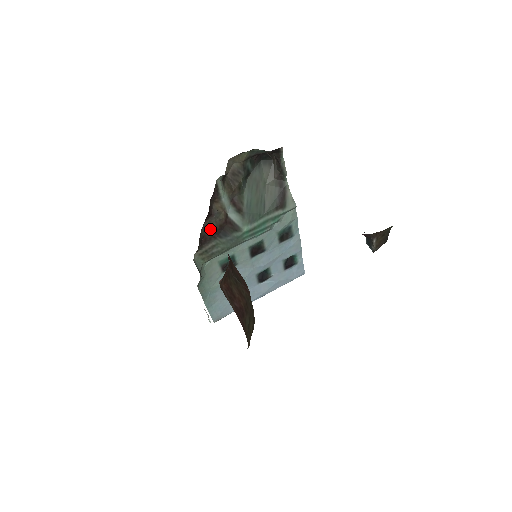
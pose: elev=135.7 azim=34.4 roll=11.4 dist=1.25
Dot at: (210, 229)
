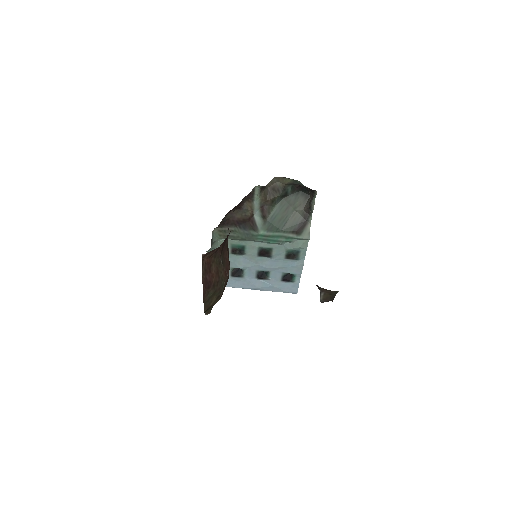
Dot at: (235, 217)
